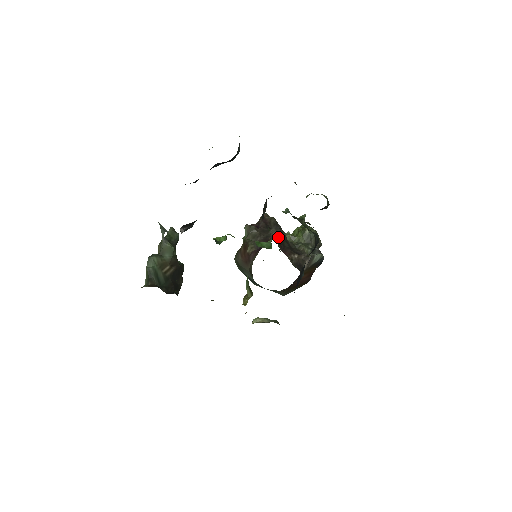
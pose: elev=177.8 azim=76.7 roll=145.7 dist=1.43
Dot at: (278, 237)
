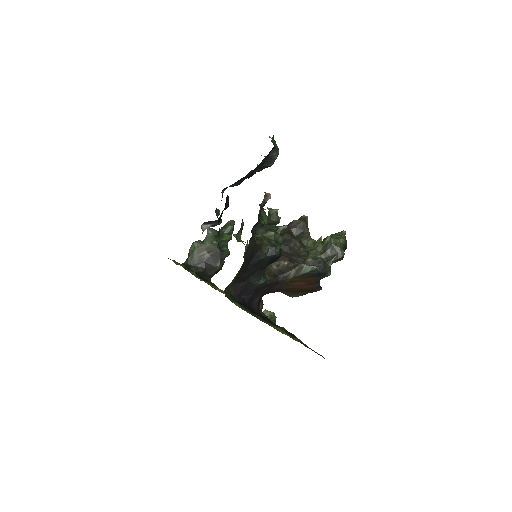
Dot at: (284, 242)
